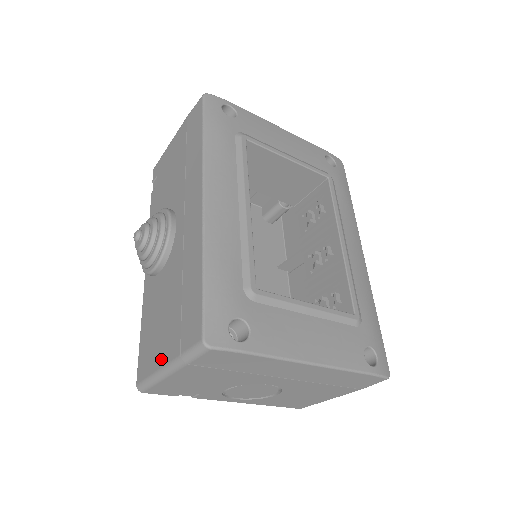
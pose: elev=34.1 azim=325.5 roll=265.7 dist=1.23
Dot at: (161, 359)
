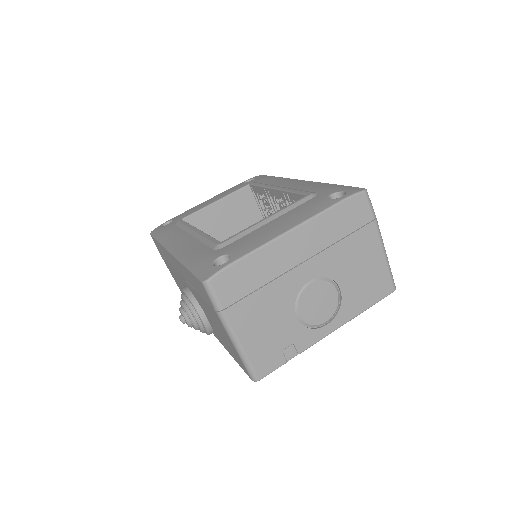
Dot at: (227, 337)
